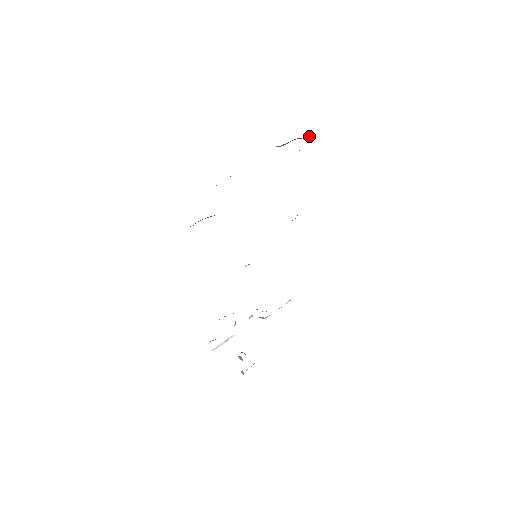
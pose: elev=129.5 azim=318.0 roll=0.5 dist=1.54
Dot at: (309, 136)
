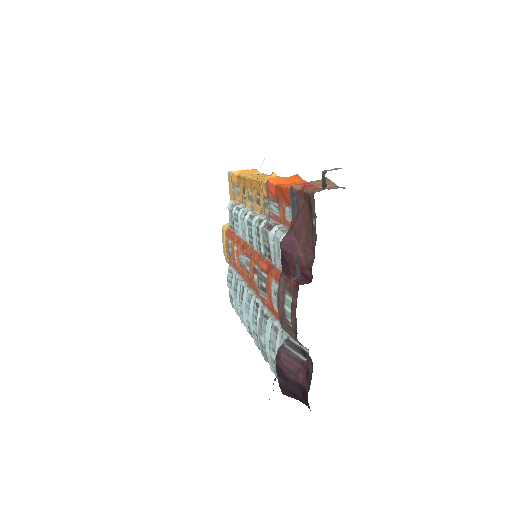
Dot at: occluded
